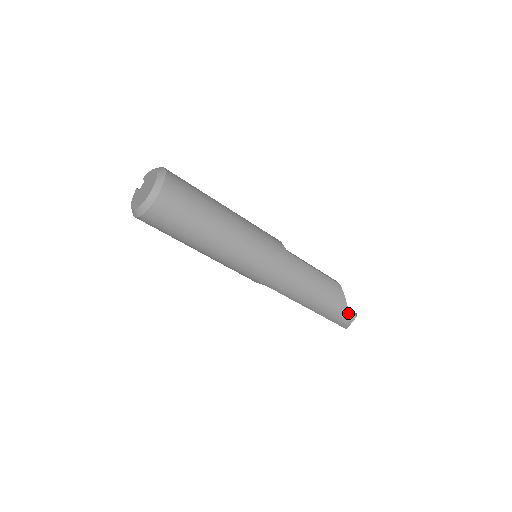
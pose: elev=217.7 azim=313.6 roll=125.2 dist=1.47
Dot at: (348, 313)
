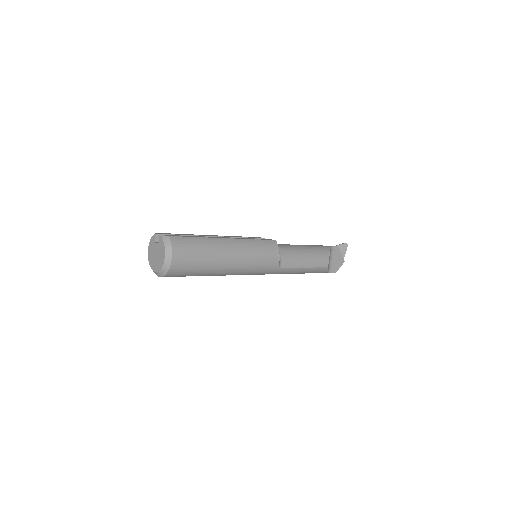
Dot at: (328, 272)
